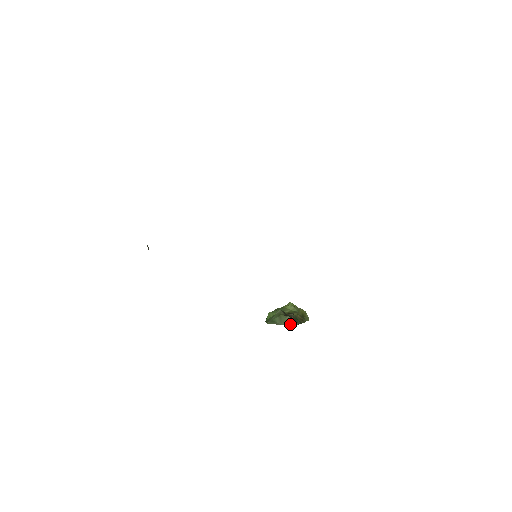
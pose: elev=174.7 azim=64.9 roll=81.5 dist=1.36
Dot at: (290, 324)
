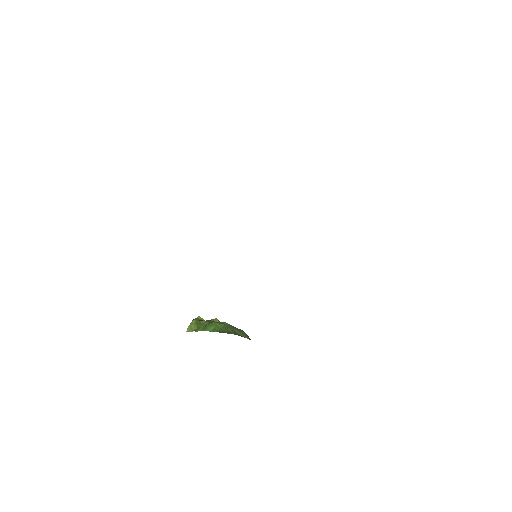
Dot at: occluded
